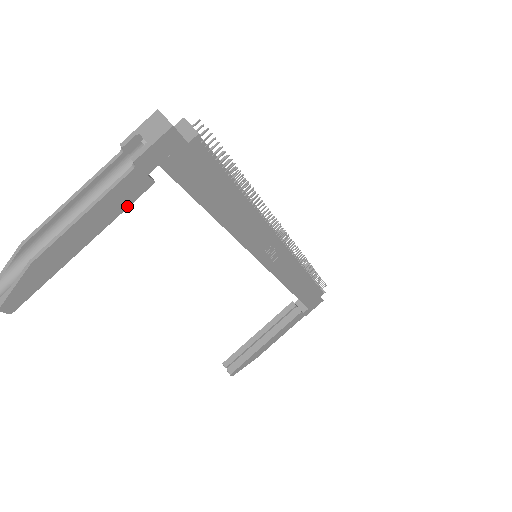
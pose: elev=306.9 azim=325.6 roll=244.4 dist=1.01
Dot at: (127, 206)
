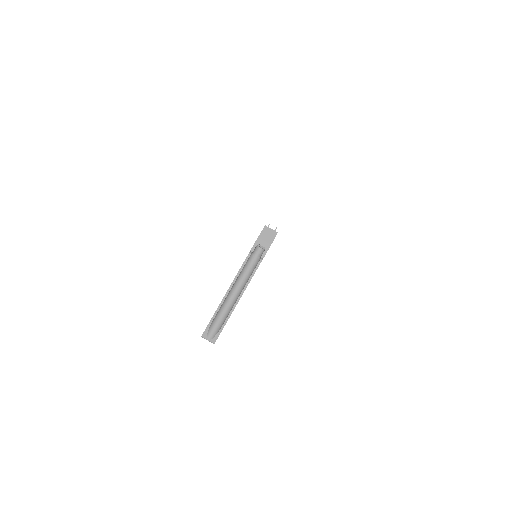
Dot at: occluded
